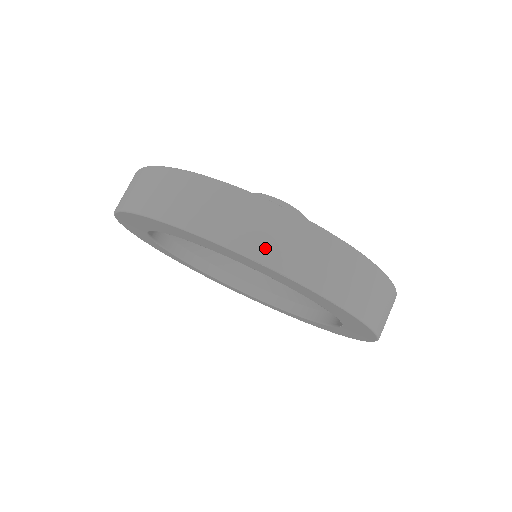
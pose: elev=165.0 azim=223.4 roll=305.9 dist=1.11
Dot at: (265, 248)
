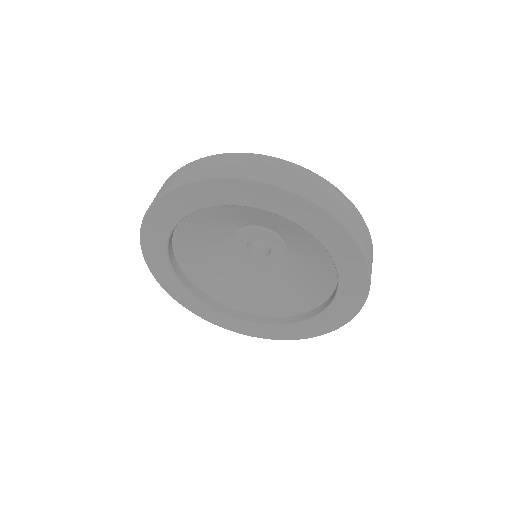
Dot at: (330, 205)
